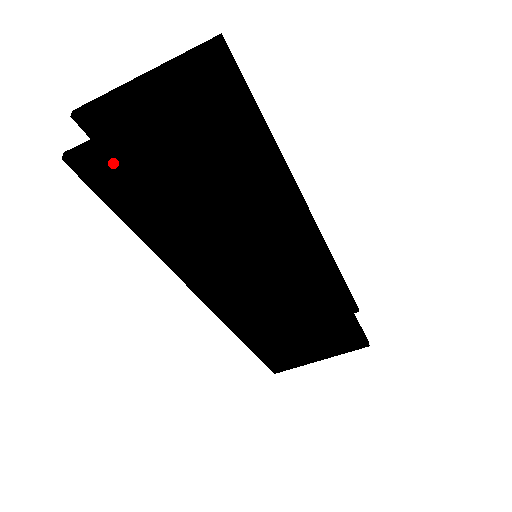
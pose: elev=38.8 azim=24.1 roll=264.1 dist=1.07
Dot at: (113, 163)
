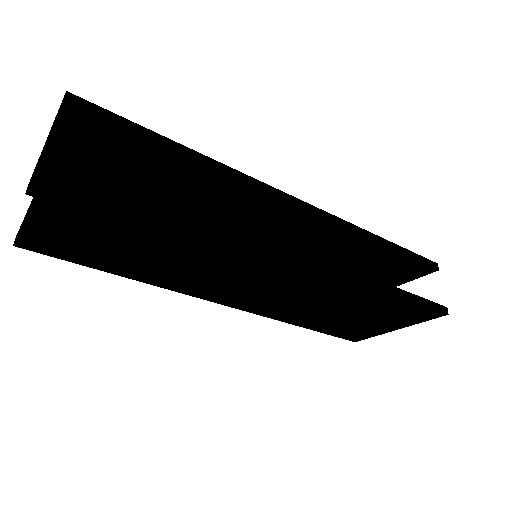
Dot at: (46, 239)
